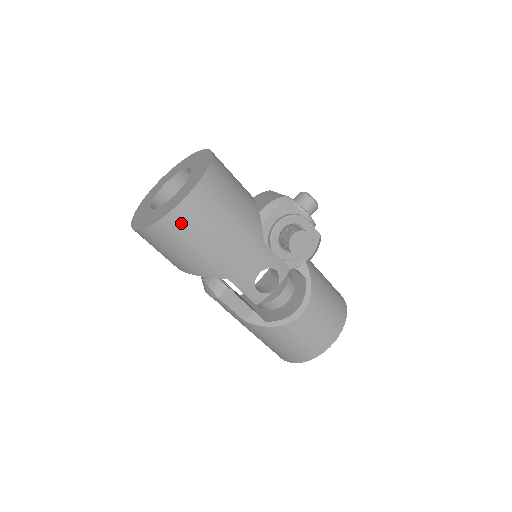
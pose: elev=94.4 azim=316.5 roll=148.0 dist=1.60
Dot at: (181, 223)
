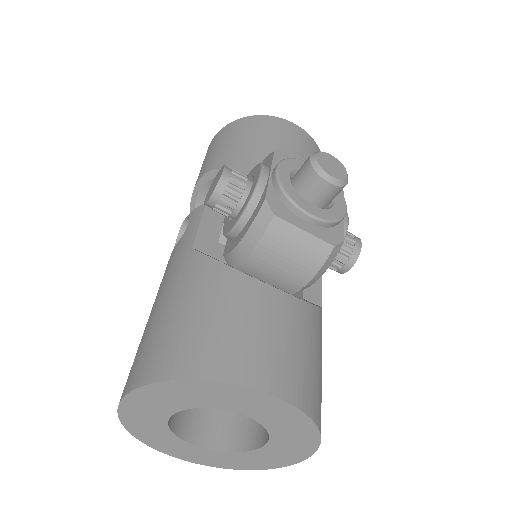
Dot at: occluded
